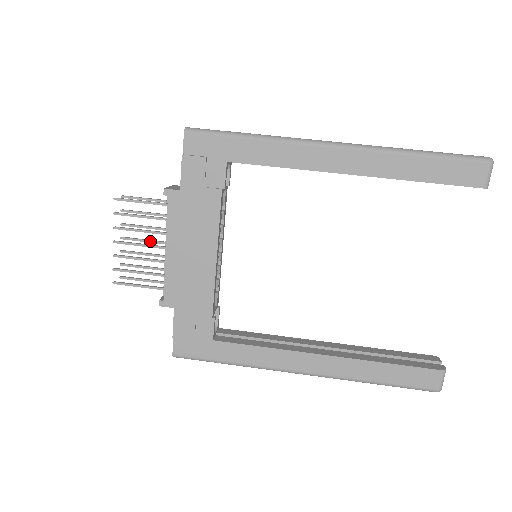
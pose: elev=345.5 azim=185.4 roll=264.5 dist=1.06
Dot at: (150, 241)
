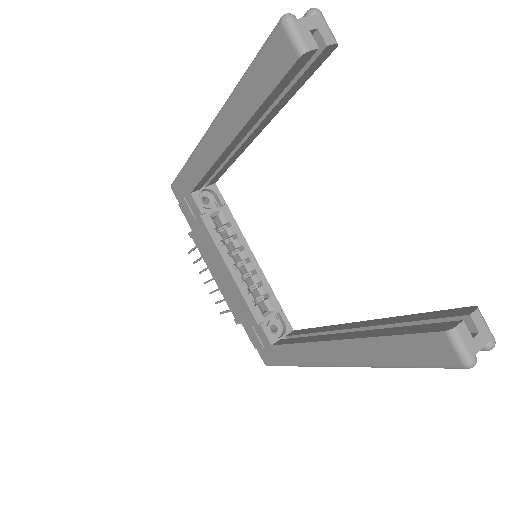
Dot at: occluded
